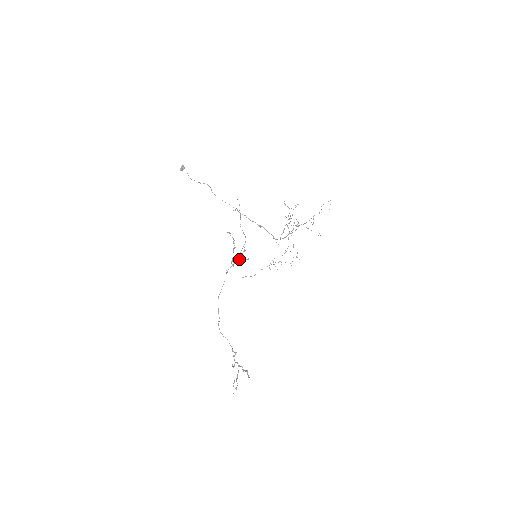
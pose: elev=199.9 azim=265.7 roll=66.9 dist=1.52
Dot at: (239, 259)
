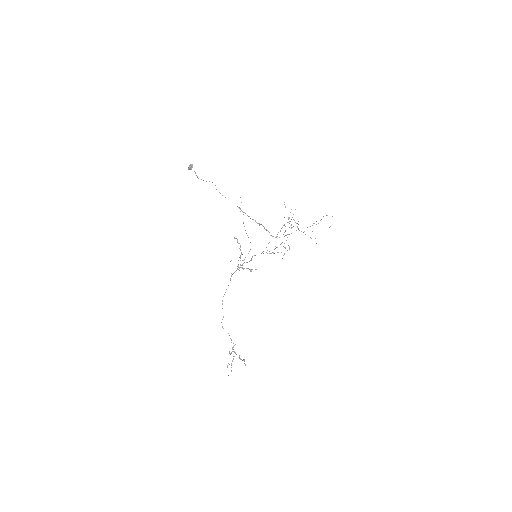
Dot at: (247, 268)
